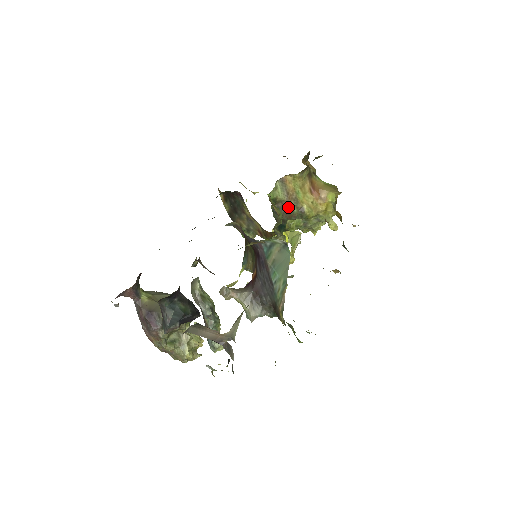
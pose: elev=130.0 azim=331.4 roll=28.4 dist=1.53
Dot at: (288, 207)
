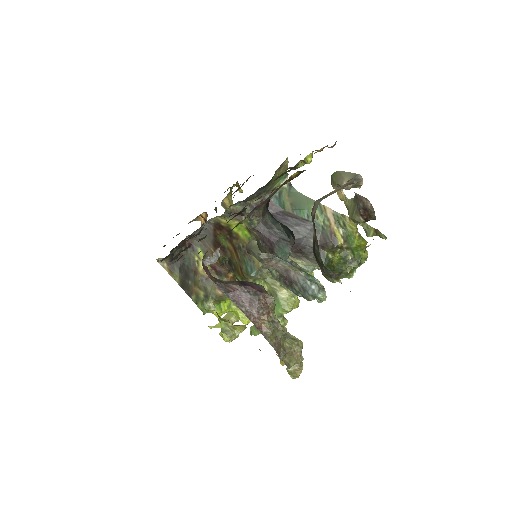
Dot at: occluded
